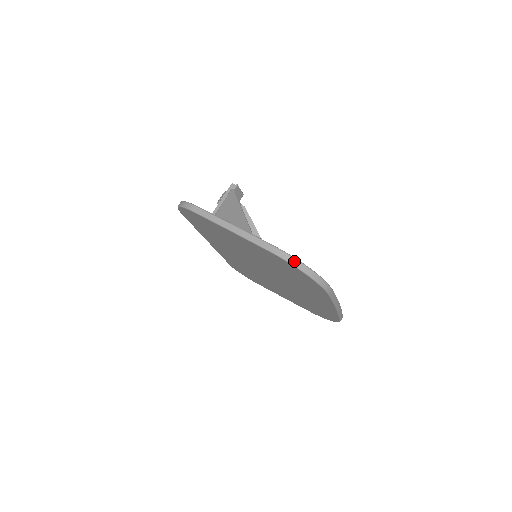
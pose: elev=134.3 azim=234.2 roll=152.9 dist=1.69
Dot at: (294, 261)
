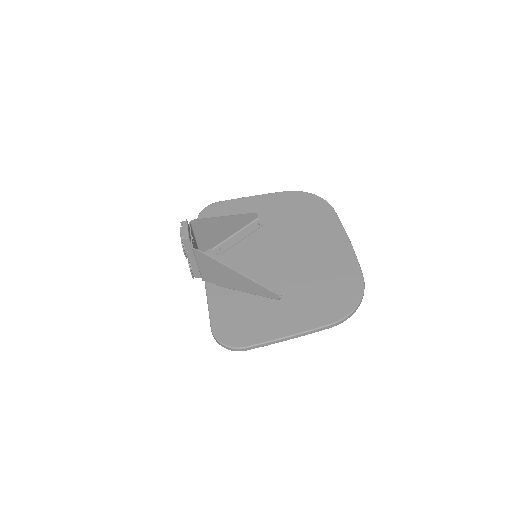
Dot at: (349, 317)
